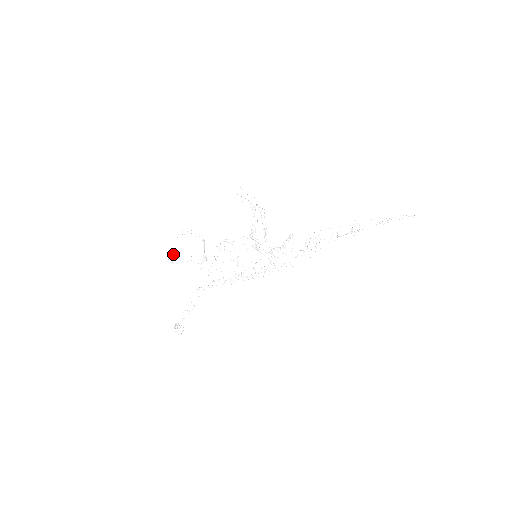
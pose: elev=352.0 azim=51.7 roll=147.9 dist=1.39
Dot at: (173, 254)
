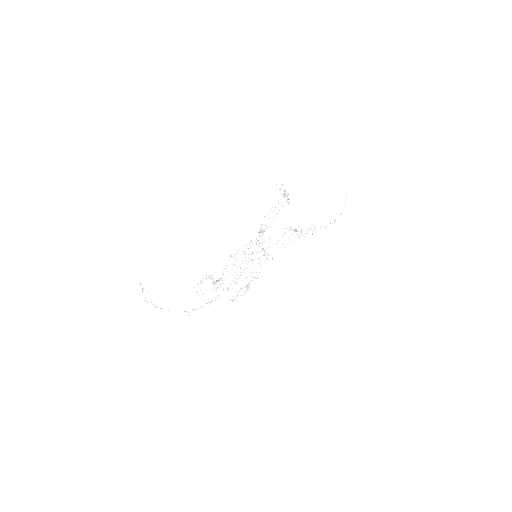
Dot at: occluded
